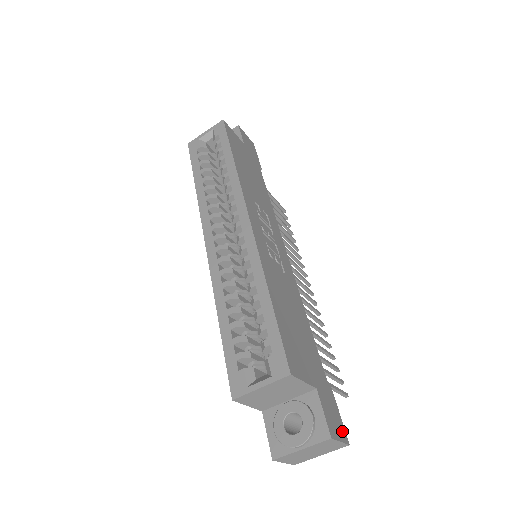
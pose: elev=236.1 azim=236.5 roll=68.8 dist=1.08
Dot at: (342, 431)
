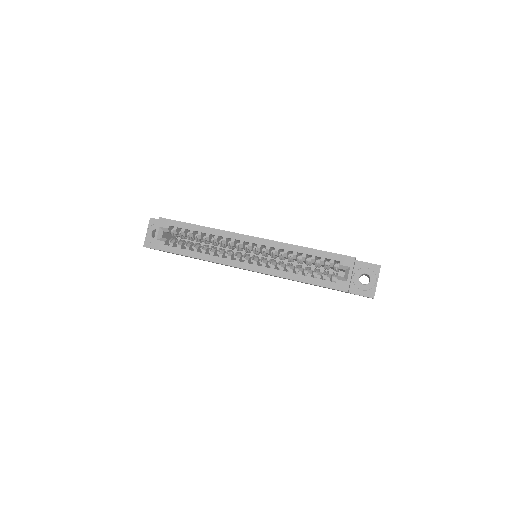
Dot at: occluded
